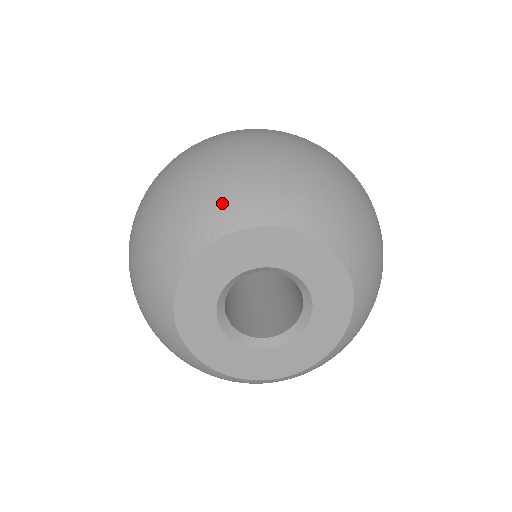
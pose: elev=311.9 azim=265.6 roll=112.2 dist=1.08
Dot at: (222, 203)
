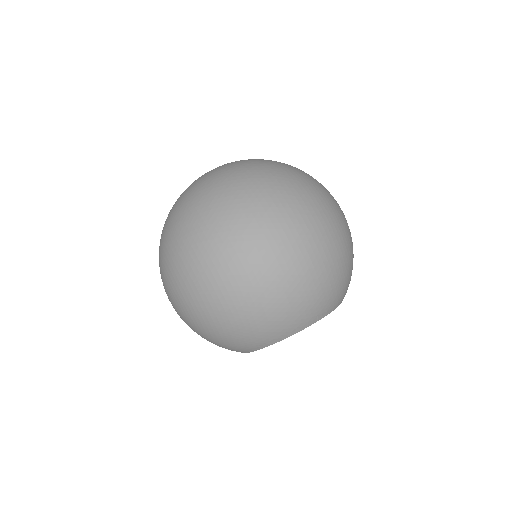
Dot at: (279, 328)
